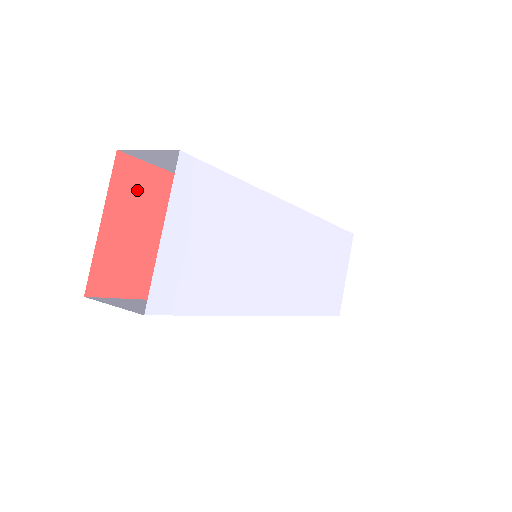
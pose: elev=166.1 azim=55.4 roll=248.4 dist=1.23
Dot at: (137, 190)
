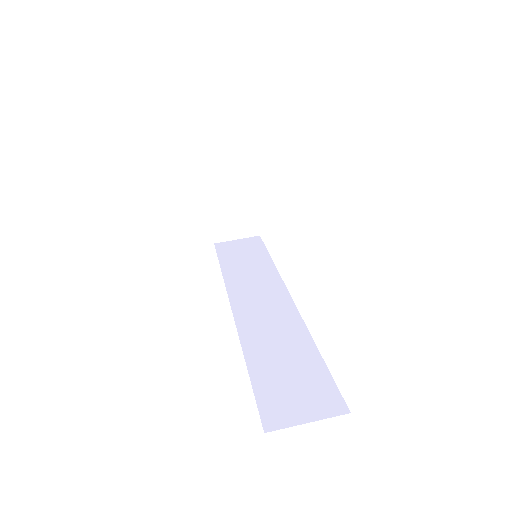
Dot at: occluded
